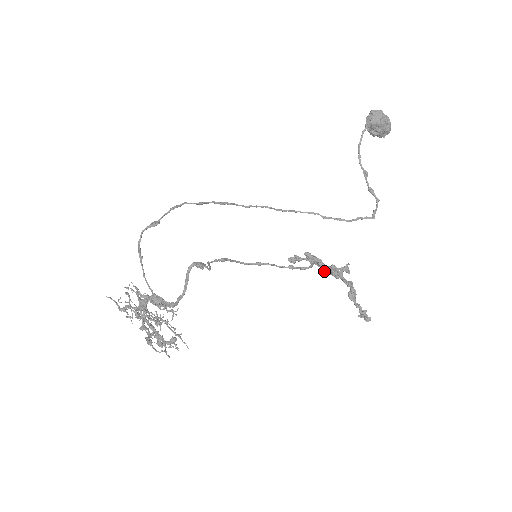
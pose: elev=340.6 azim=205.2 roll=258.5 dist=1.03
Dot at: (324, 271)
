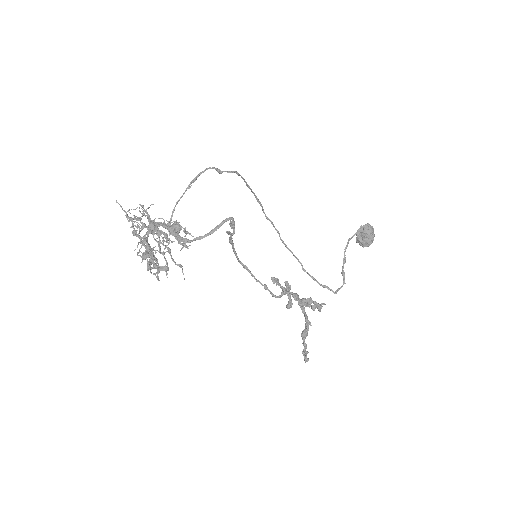
Dot at: (289, 305)
